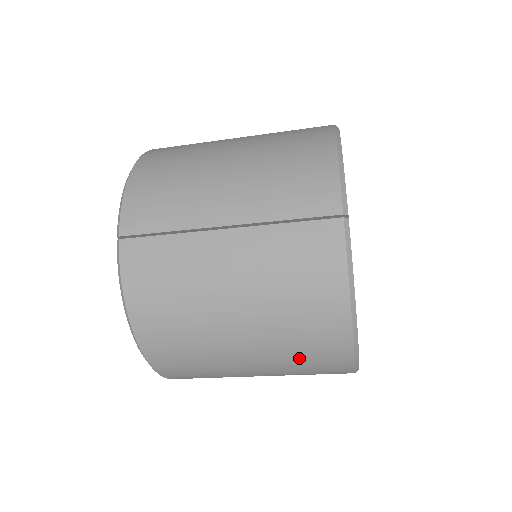
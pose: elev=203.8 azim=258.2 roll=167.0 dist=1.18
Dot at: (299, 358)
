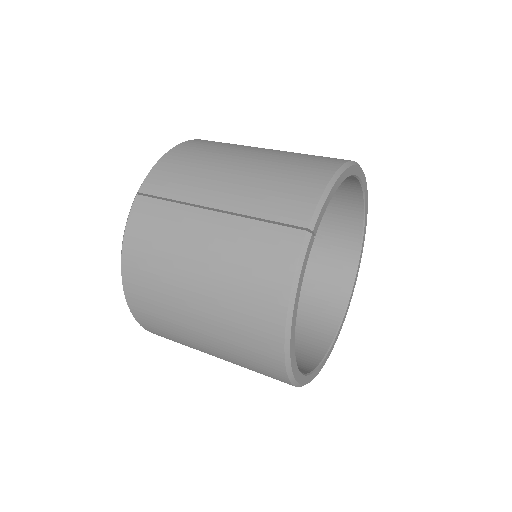
Dot at: (240, 345)
